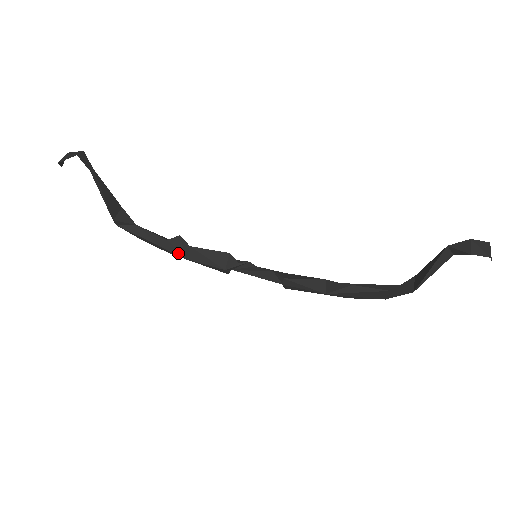
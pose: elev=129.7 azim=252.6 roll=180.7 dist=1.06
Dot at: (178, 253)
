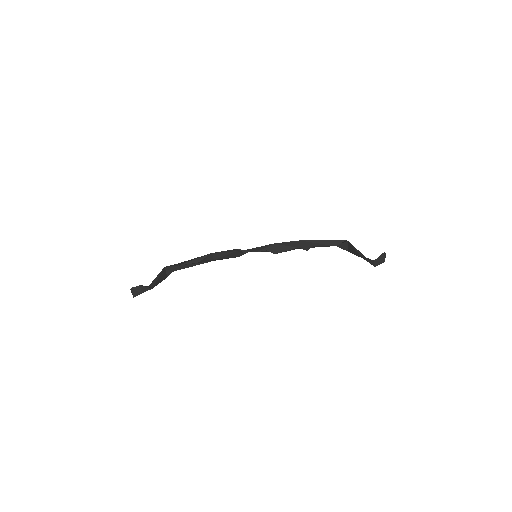
Dot at: occluded
